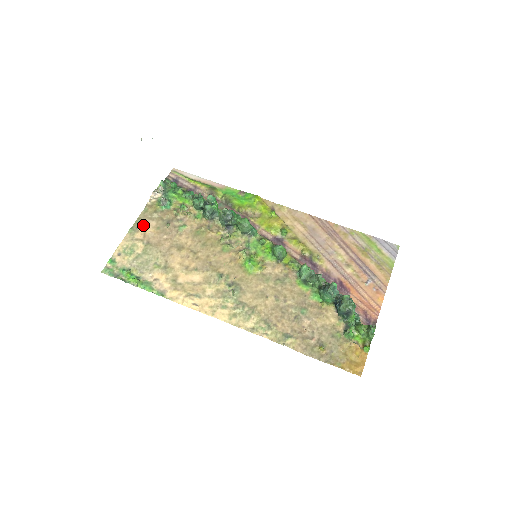
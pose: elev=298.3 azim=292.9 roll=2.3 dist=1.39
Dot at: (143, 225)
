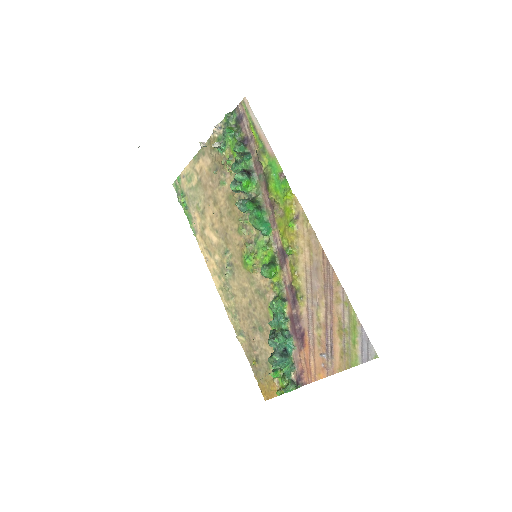
Dot at: (203, 158)
